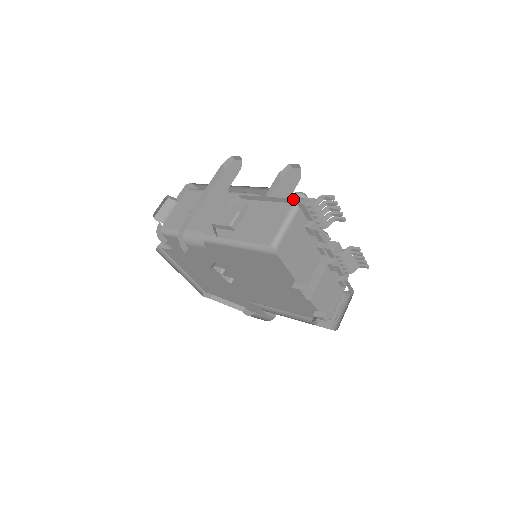
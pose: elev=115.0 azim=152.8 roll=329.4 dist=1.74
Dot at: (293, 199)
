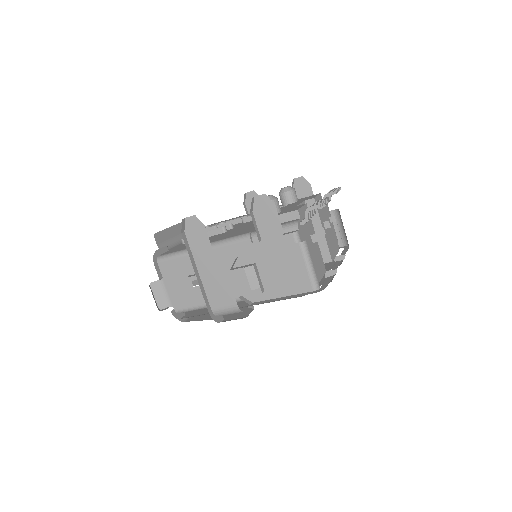
Dot at: occluded
